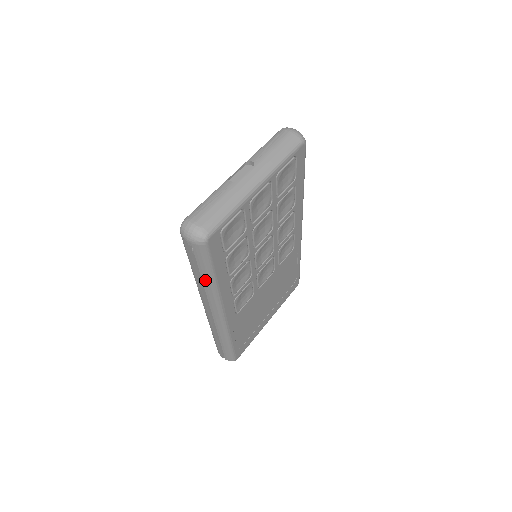
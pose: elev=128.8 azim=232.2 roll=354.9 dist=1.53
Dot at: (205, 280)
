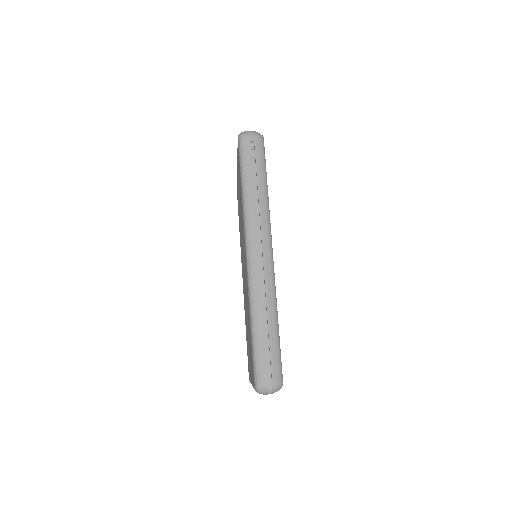
Dot at: (260, 187)
